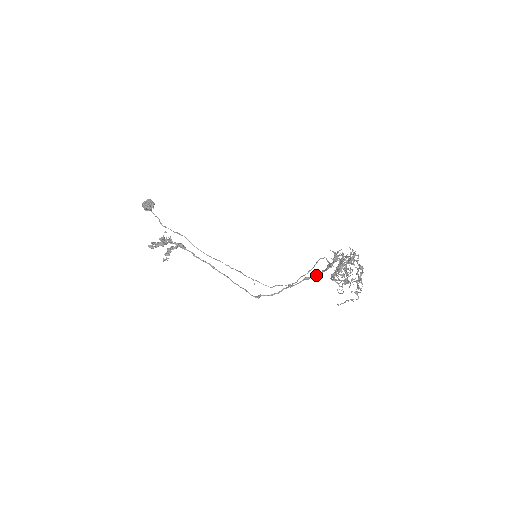
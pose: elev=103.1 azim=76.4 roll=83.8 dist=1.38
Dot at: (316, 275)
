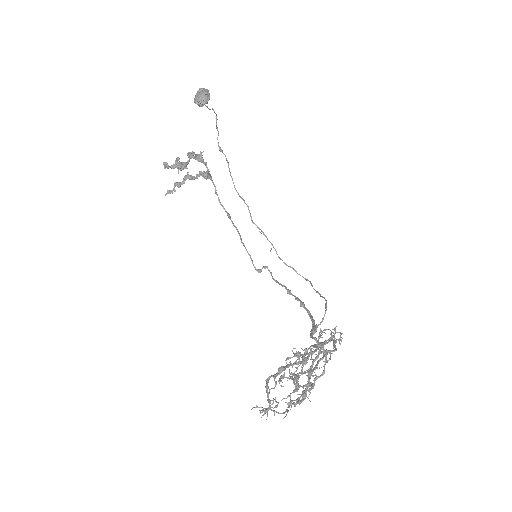
Dot at: (309, 314)
